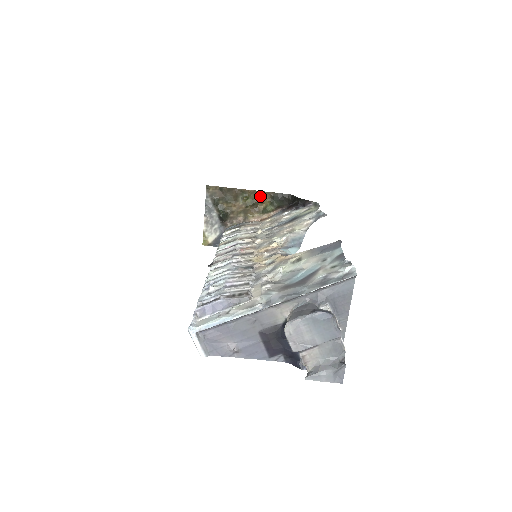
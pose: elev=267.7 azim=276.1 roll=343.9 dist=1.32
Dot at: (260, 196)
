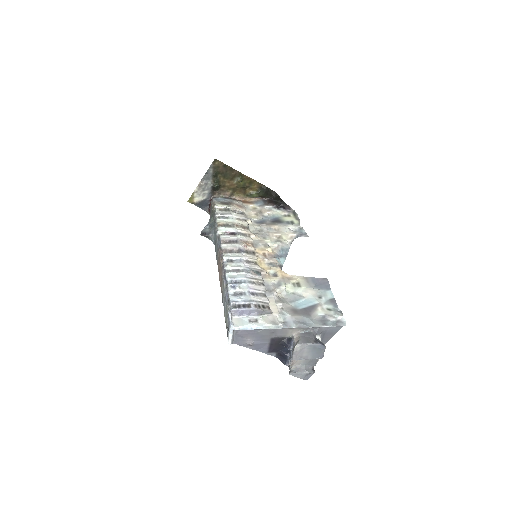
Dot at: (252, 183)
